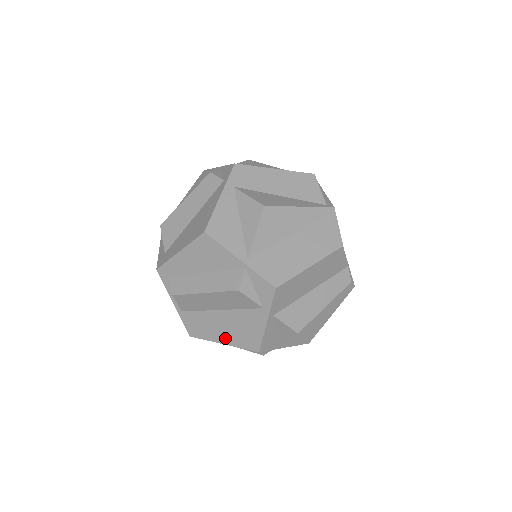
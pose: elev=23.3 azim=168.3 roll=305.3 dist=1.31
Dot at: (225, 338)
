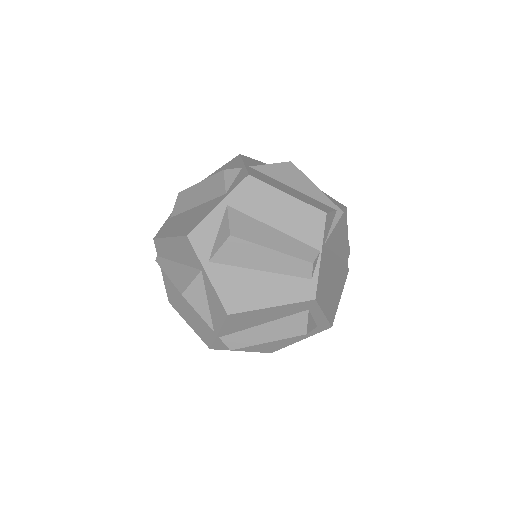
Dot at: (176, 231)
